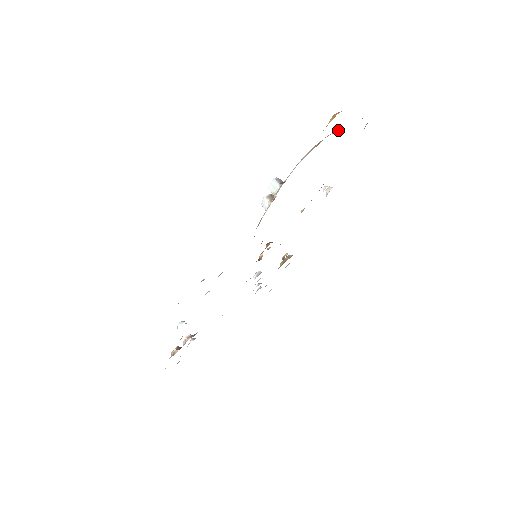
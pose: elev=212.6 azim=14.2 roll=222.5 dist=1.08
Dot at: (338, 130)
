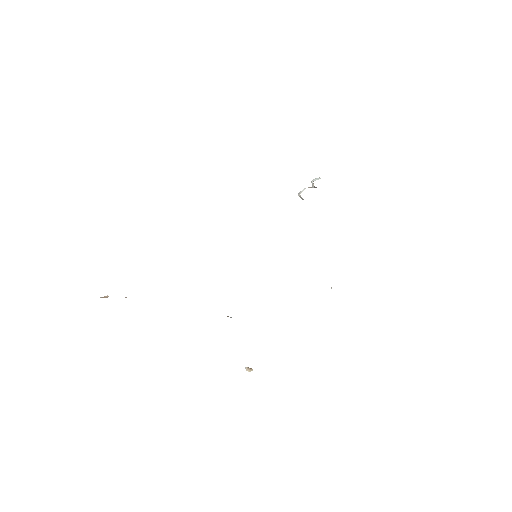
Dot at: occluded
